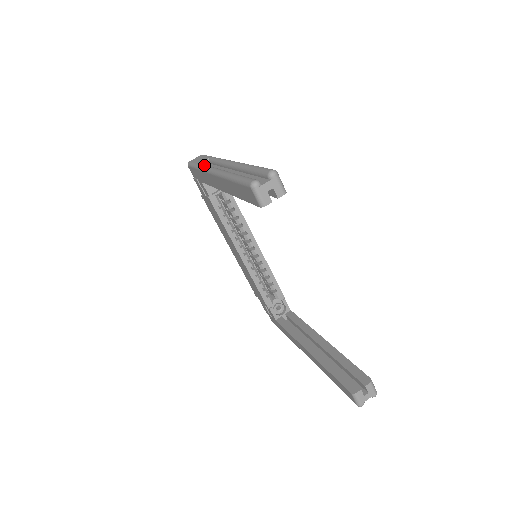
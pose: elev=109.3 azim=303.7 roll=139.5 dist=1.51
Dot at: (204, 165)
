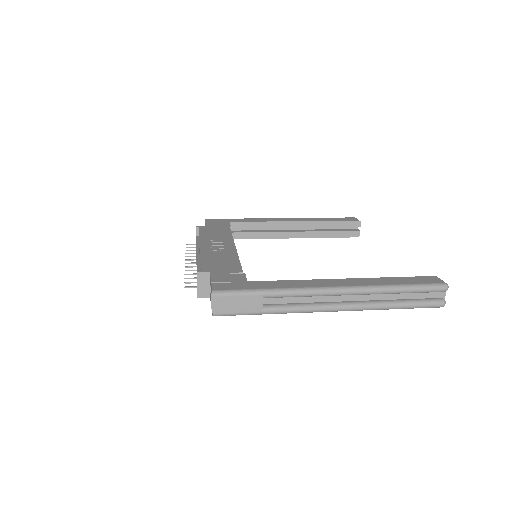
Dot at: (289, 310)
